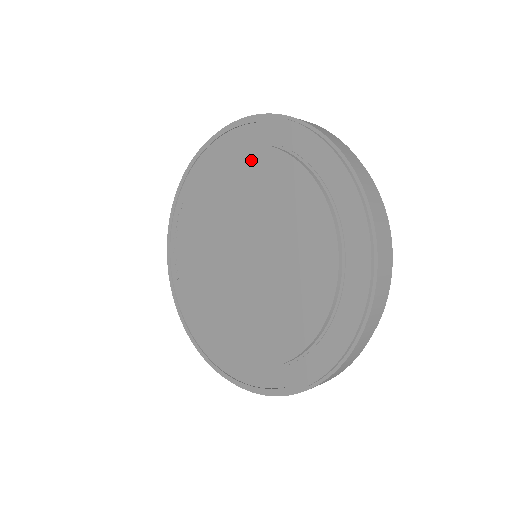
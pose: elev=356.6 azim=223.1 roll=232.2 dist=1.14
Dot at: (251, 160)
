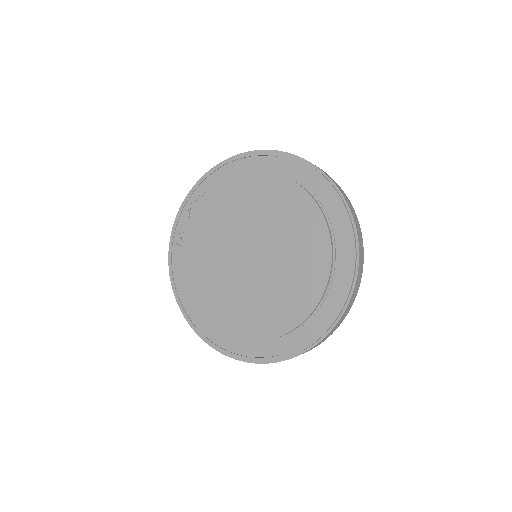
Dot at: (281, 189)
